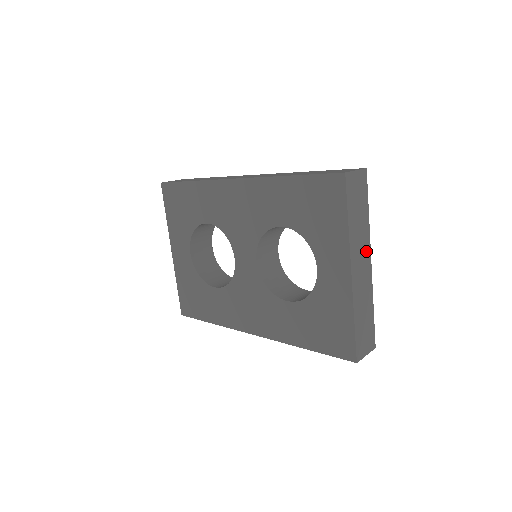
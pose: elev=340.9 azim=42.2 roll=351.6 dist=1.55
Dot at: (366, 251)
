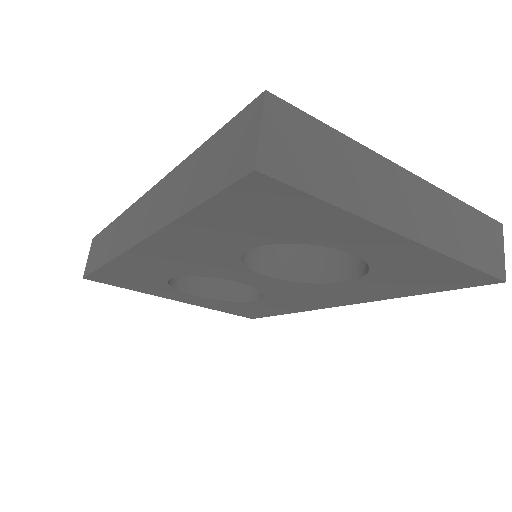
Dot at: (389, 176)
